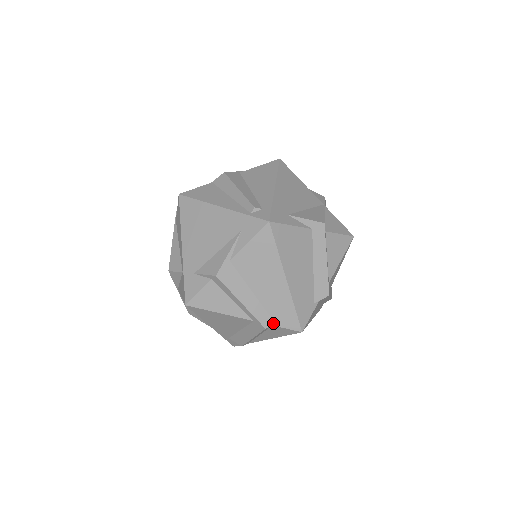
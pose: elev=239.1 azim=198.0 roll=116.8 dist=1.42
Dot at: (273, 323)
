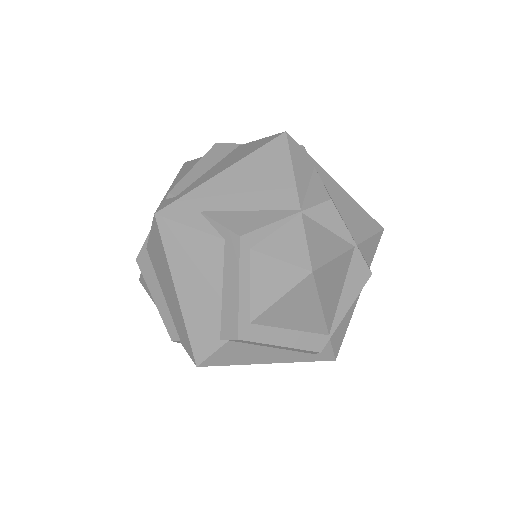
Dot at: (179, 339)
